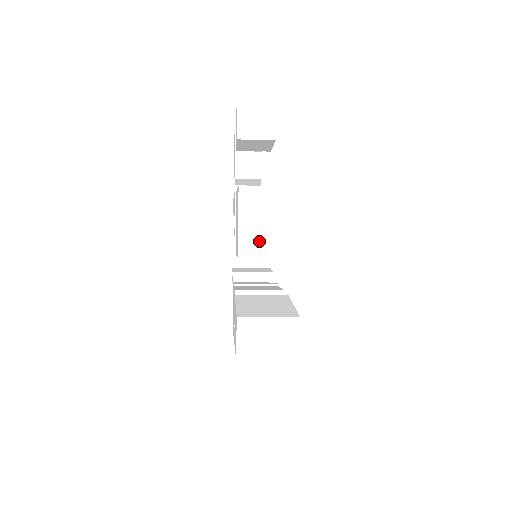
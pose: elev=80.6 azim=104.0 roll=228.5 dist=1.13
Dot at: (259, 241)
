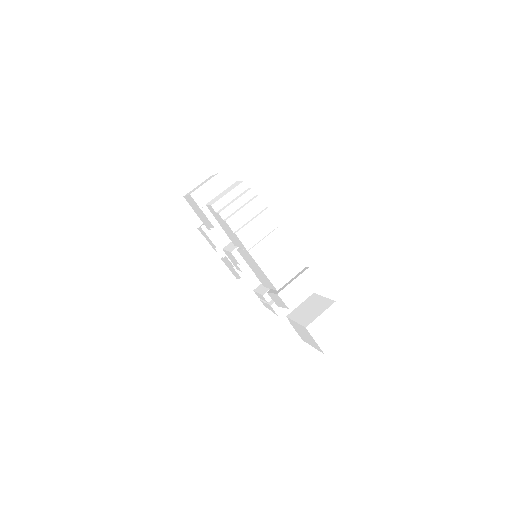
Dot at: occluded
